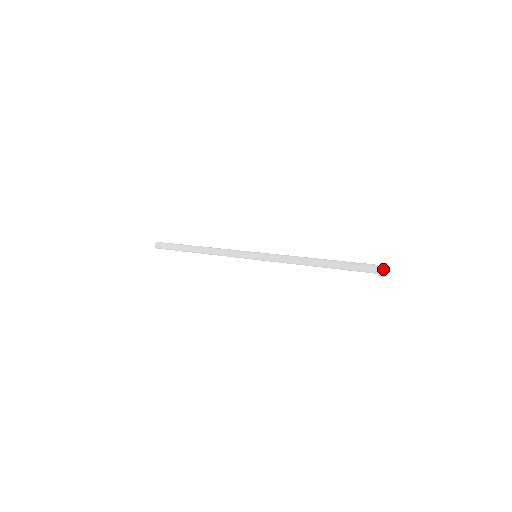
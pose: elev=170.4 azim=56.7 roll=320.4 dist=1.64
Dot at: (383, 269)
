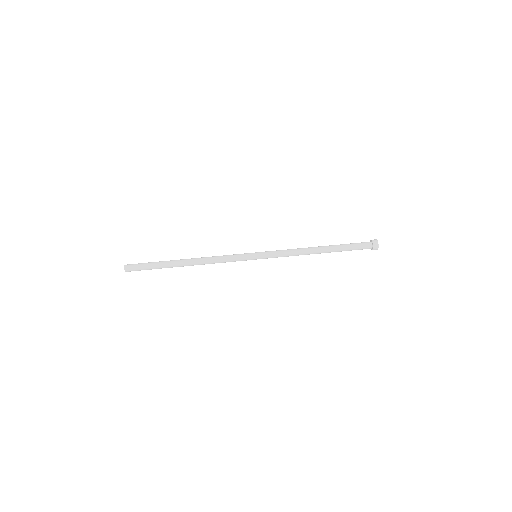
Dot at: (377, 244)
